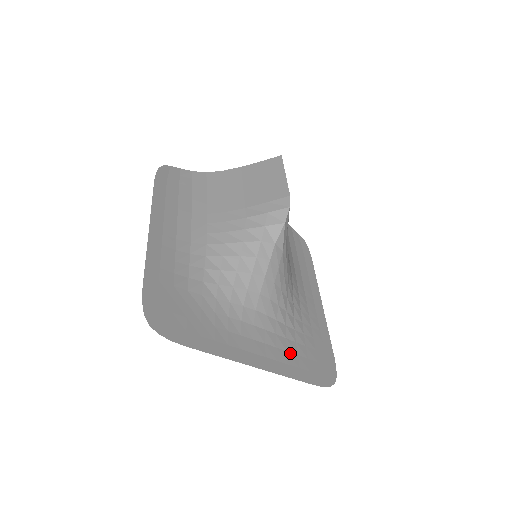
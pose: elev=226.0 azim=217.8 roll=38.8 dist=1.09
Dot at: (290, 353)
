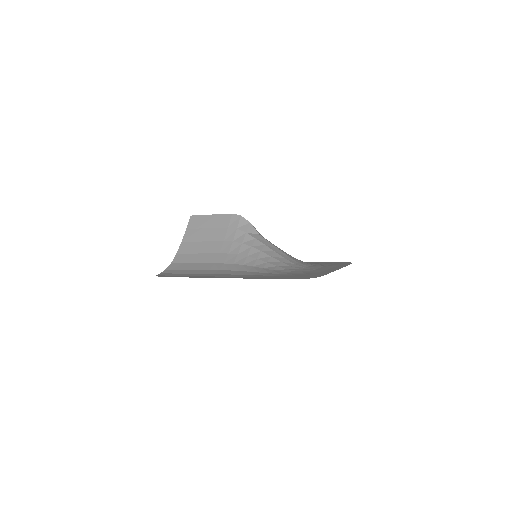
Dot at: occluded
